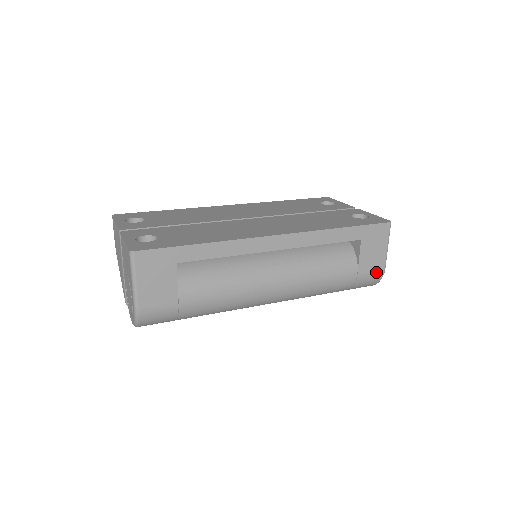
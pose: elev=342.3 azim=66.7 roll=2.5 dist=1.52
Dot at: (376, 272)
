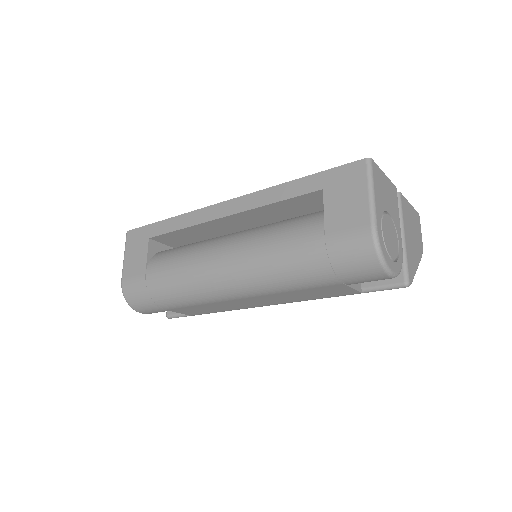
Dot at: (357, 232)
